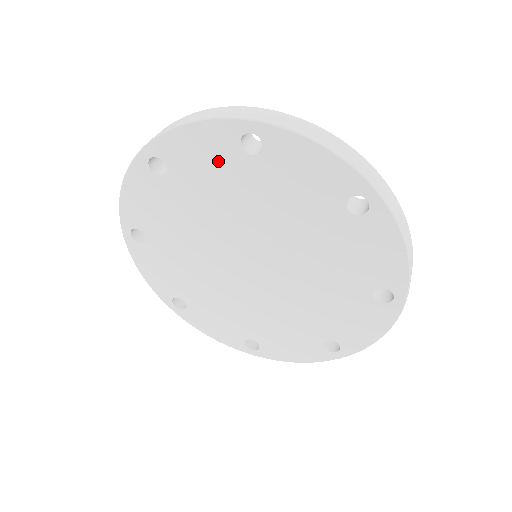
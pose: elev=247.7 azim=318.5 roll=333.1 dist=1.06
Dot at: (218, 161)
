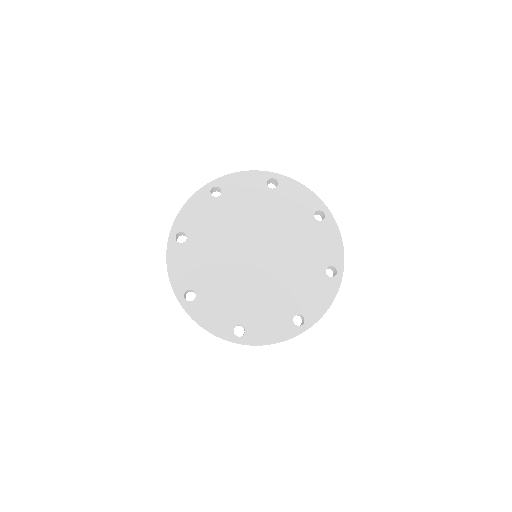
Dot at: (207, 211)
